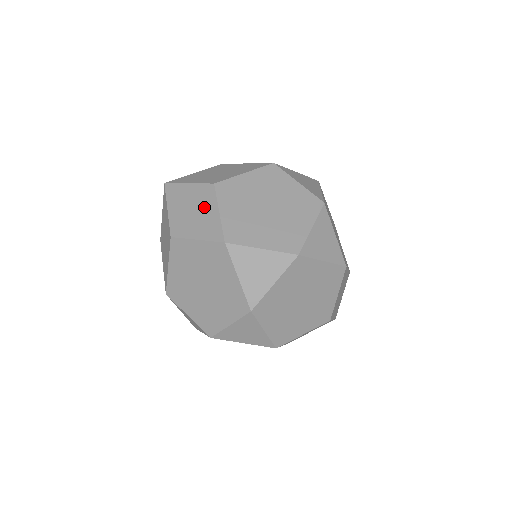
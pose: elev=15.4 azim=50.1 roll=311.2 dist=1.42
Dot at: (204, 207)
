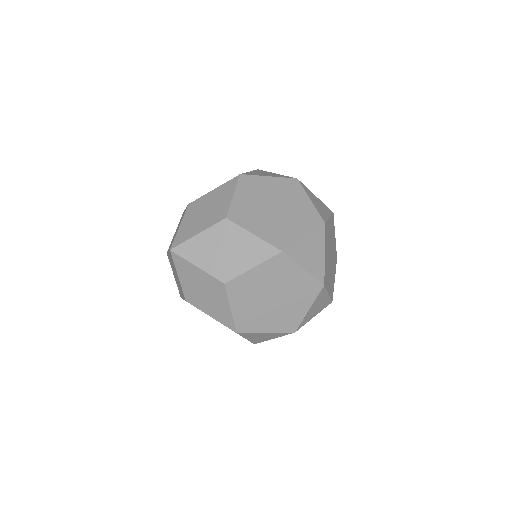
Dot at: (216, 298)
